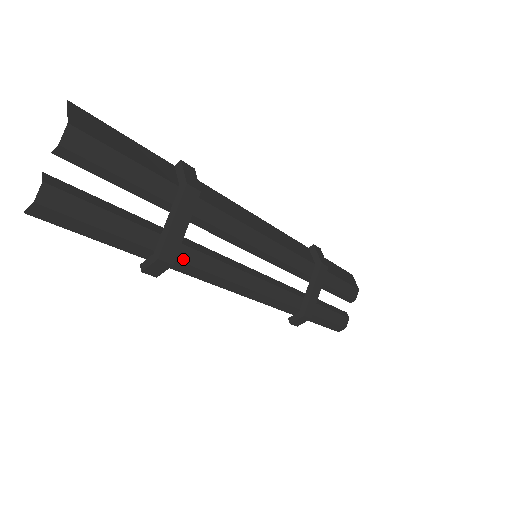
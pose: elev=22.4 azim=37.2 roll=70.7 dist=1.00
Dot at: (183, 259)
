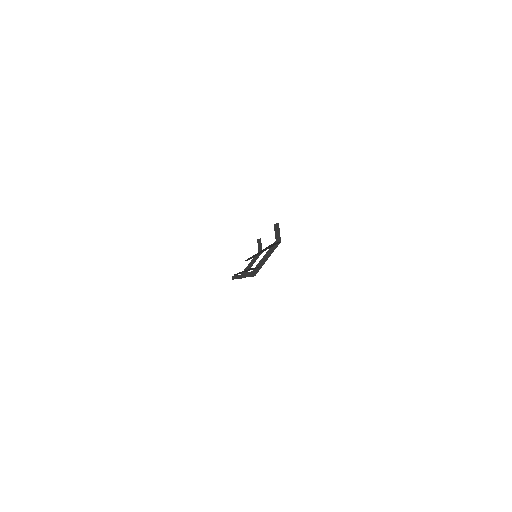
Dot at: occluded
